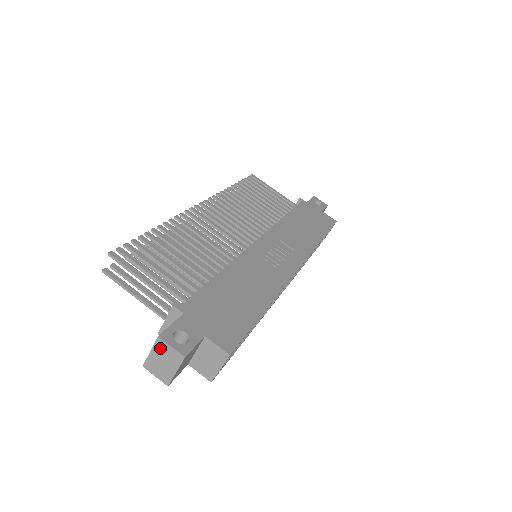
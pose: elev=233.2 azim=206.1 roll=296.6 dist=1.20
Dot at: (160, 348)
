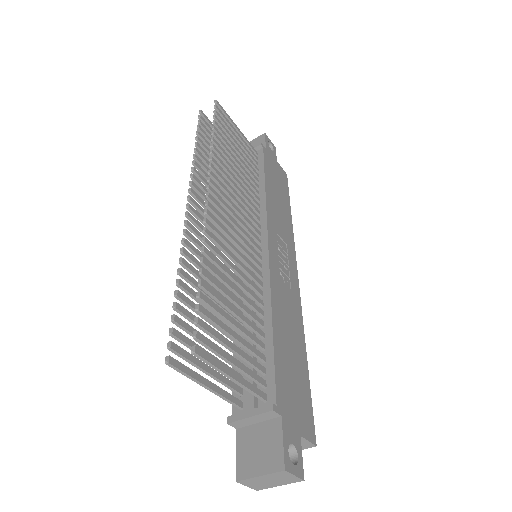
Dot at: (278, 475)
